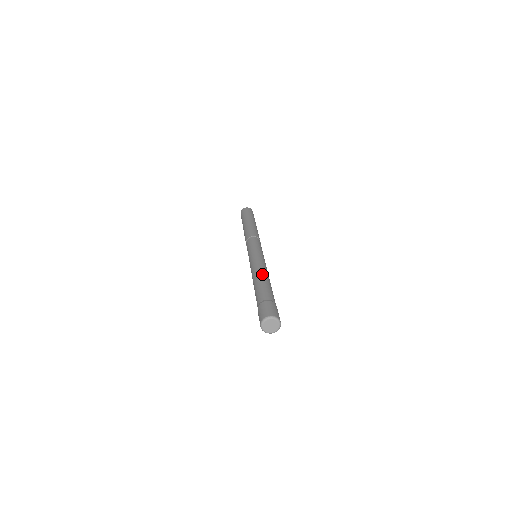
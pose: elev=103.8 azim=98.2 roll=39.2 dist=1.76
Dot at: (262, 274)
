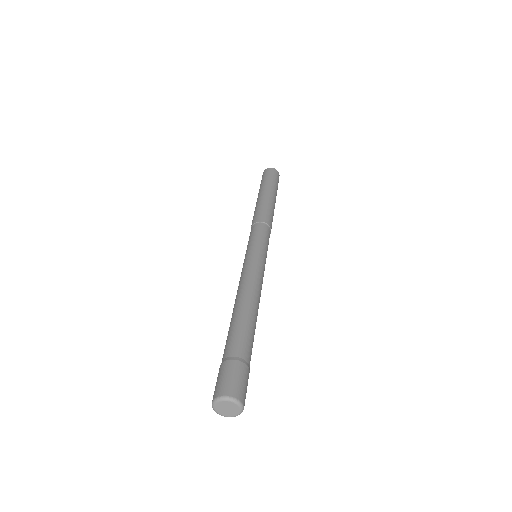
Dot at: (249, 300)
